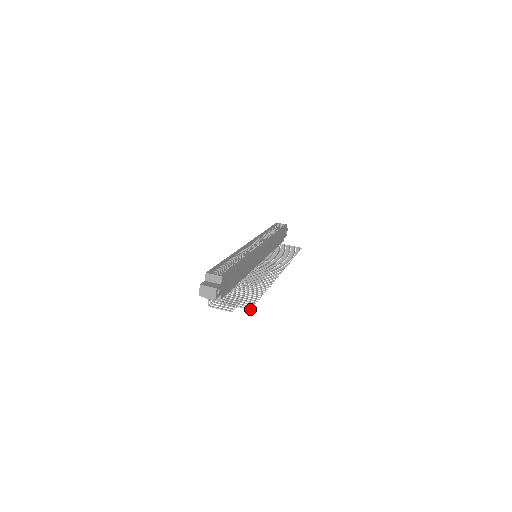
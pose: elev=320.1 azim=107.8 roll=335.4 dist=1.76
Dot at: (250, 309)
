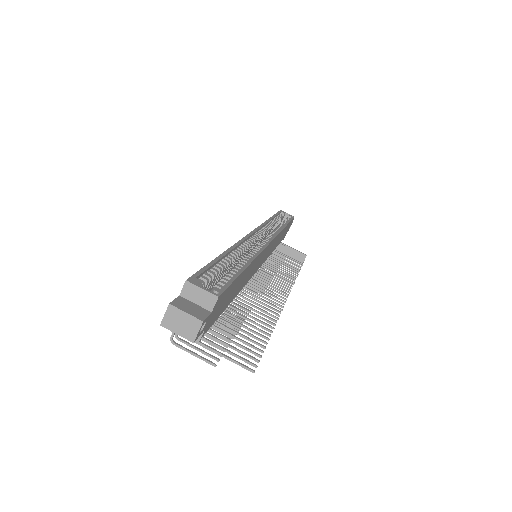
Dot at: (253, 371)
